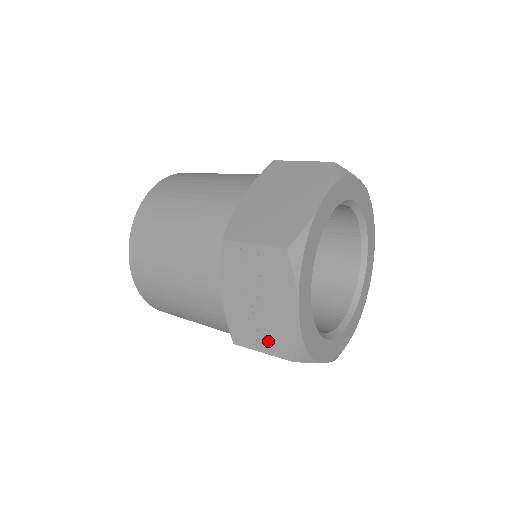
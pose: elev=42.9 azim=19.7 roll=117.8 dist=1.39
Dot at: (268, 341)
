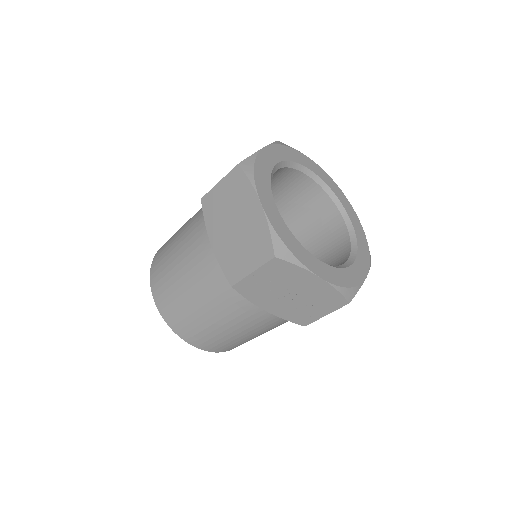
Dot at: (323, 307)
